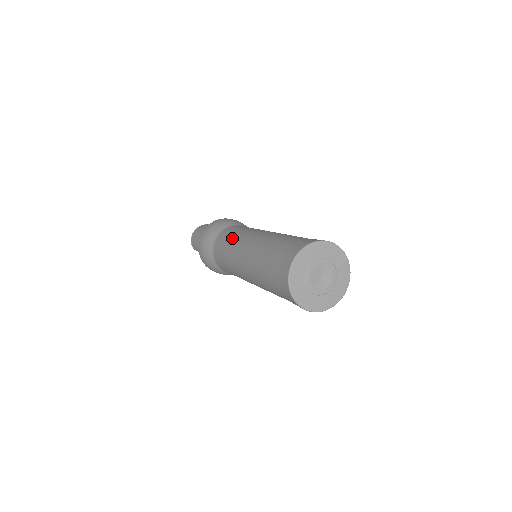
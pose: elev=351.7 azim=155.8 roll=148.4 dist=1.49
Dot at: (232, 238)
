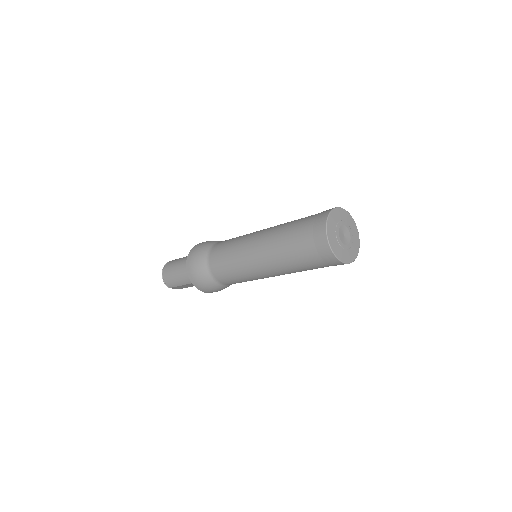
Dot at: (231, 251)
